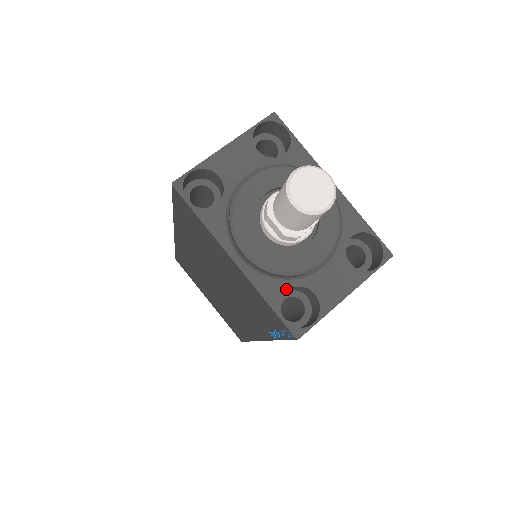
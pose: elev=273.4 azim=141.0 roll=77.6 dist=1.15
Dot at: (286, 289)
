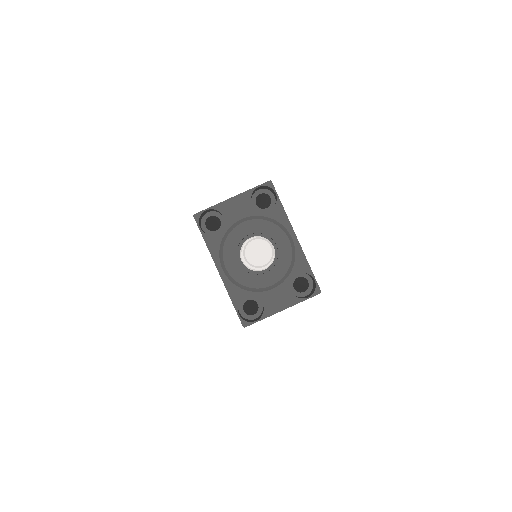
Dot at: (245, 296)
